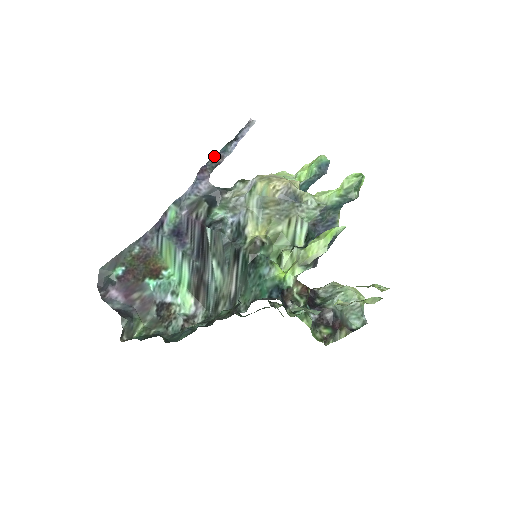
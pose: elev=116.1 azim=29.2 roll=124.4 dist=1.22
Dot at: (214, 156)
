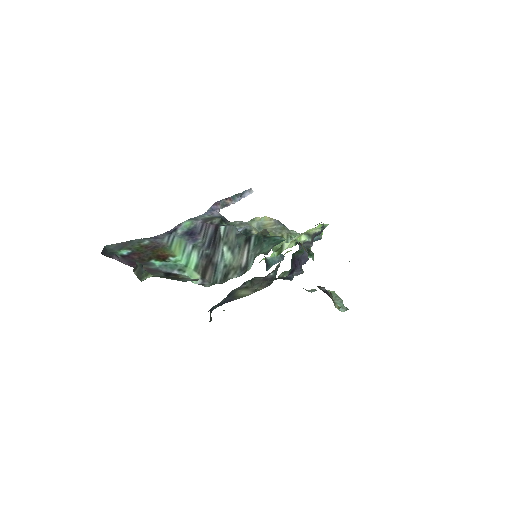
Dot at: (226, 198)
